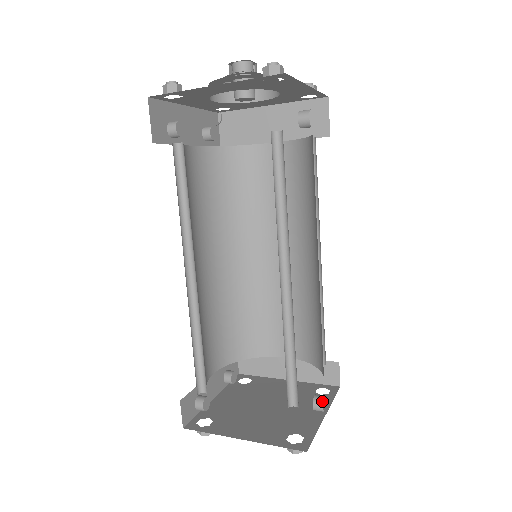
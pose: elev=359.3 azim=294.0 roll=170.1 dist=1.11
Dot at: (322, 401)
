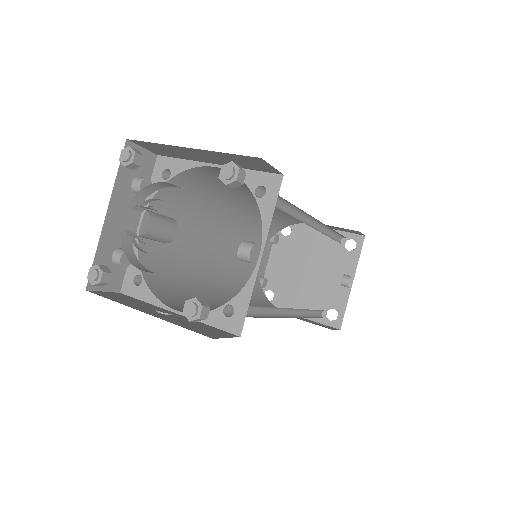
Dot at: (347, 286)
